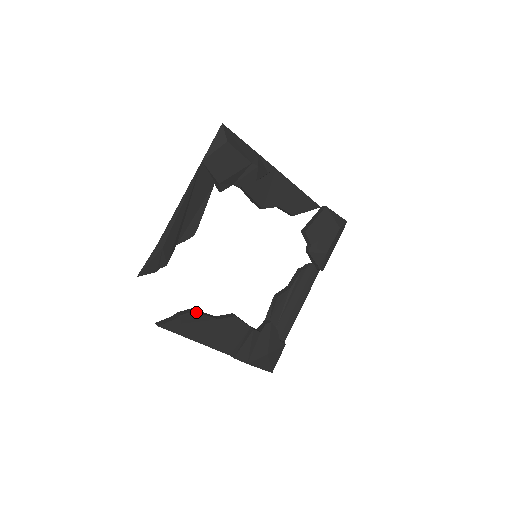
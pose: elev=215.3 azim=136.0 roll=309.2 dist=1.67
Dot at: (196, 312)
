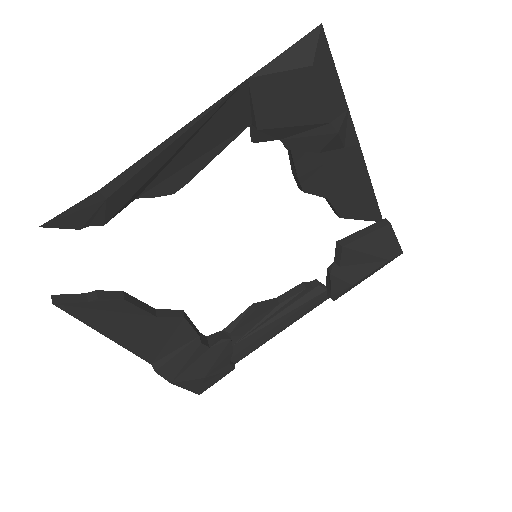
Dot at: (126, 301)
